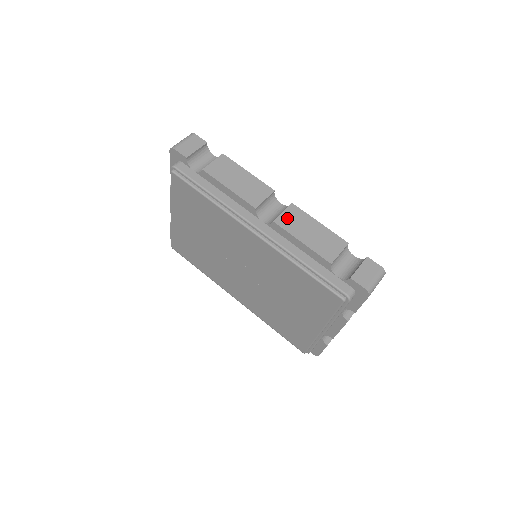
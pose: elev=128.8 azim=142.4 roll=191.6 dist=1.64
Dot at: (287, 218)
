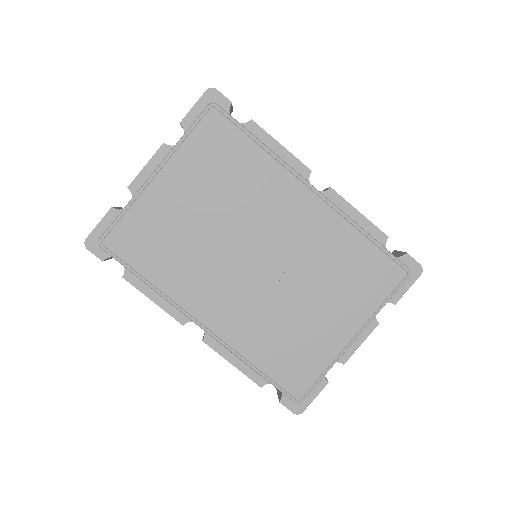
Dot at: occluded
